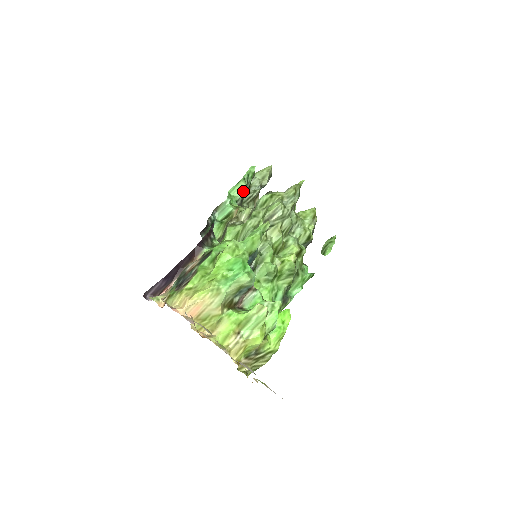
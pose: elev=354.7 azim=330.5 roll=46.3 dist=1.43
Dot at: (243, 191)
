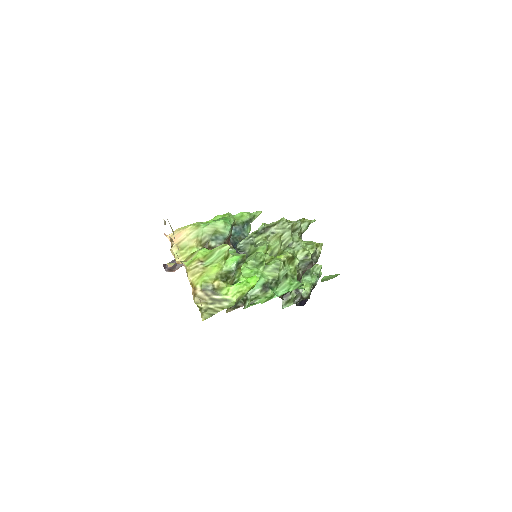
Dot at: occluded
